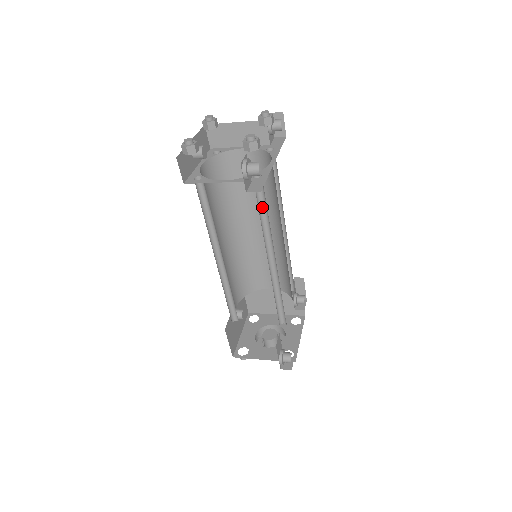
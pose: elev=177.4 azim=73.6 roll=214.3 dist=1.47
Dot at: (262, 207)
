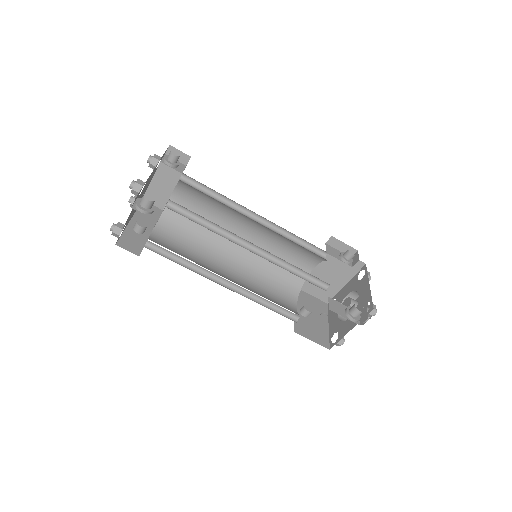
Dot at: (199, 219)
